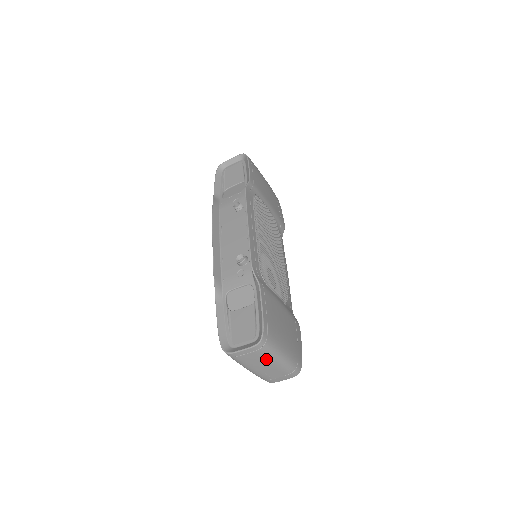
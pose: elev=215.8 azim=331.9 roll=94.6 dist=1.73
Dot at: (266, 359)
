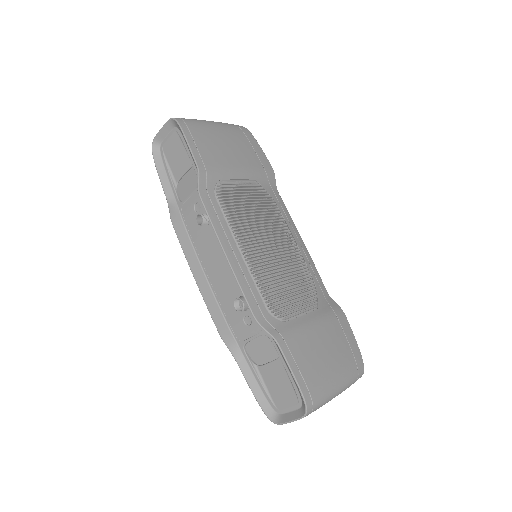
Dot at: occluded
